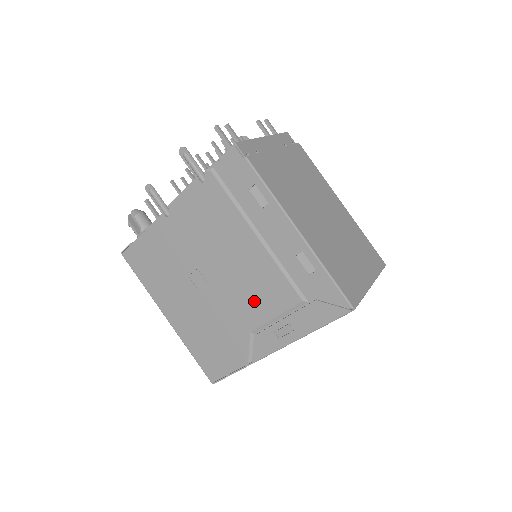
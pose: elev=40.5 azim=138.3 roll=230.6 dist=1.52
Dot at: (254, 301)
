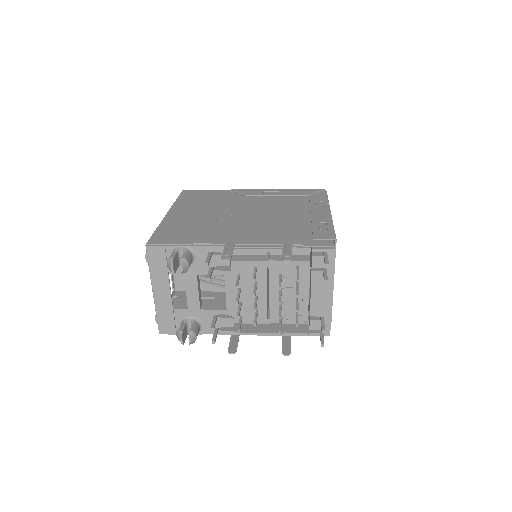
Dot at: occluded
